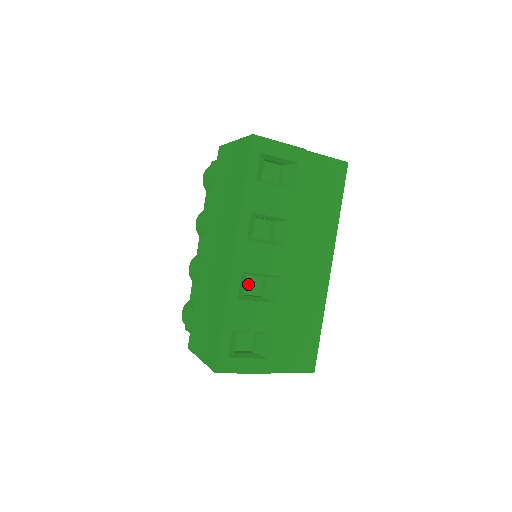
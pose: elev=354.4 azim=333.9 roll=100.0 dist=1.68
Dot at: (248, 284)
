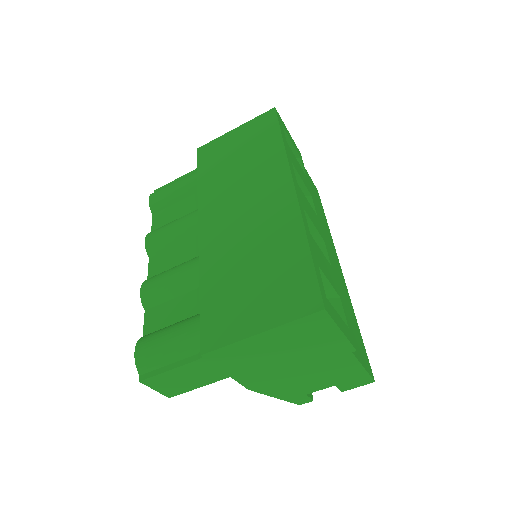
Dot at: occluded
